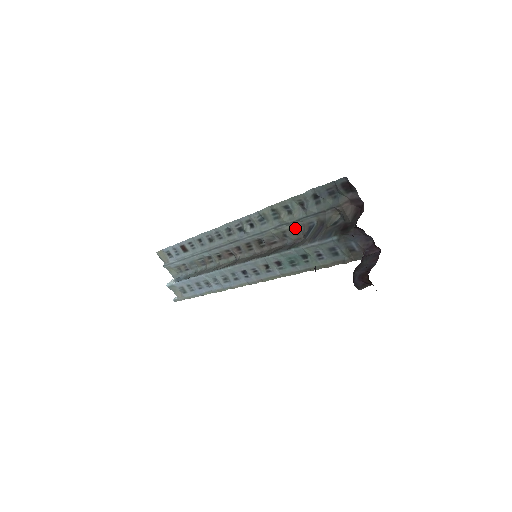
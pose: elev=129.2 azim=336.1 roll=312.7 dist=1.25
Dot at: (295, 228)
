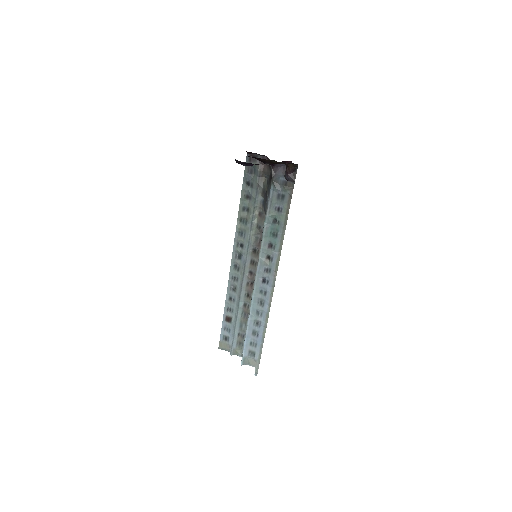
Dot at: (259, 216)
